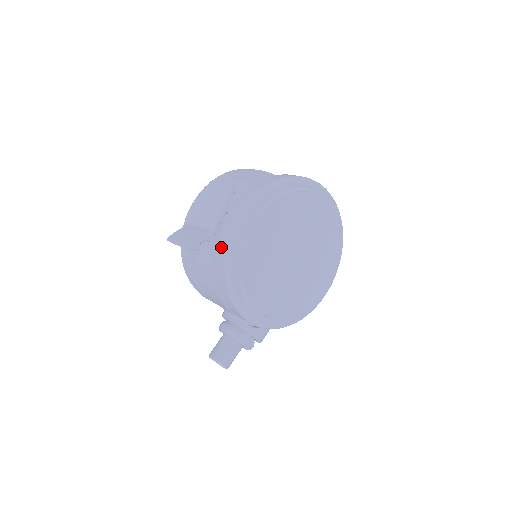
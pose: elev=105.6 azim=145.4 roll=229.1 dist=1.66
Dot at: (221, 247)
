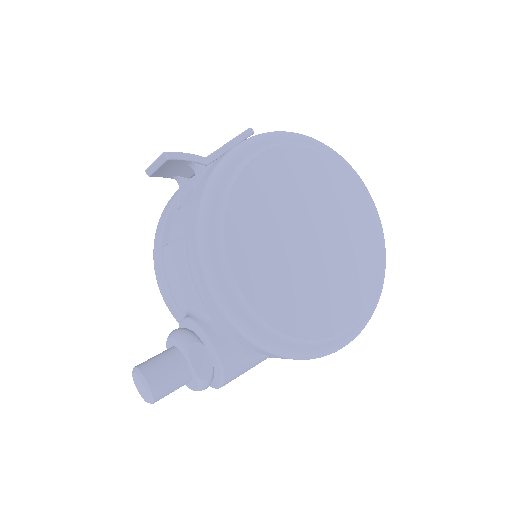
Dot at: (210, 169)
